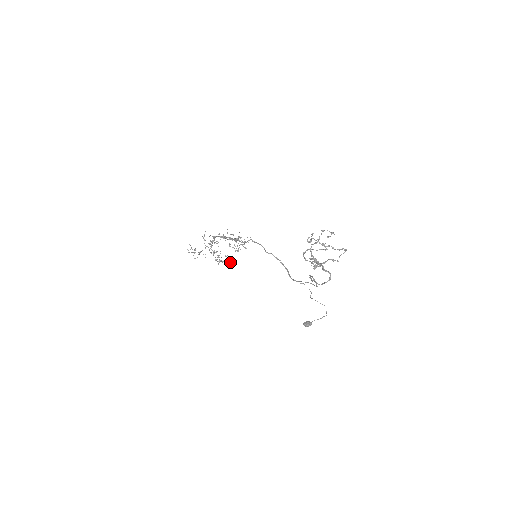
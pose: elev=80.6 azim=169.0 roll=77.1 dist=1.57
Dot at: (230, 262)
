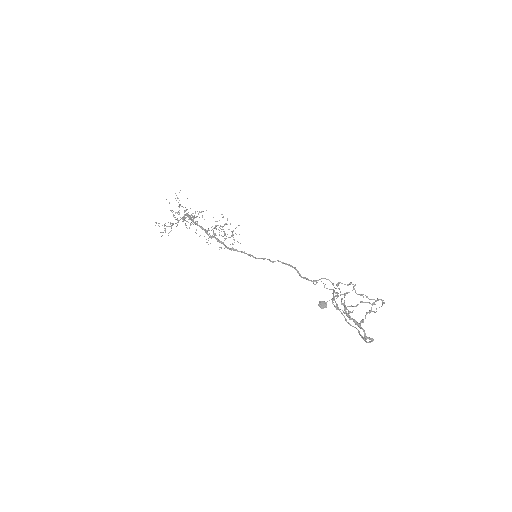
Dot at: (203, 211)
